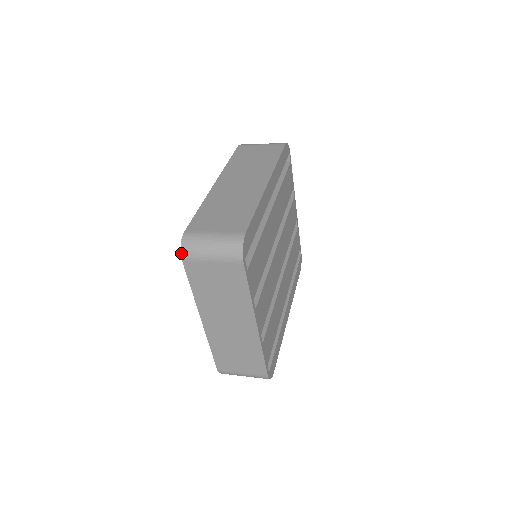
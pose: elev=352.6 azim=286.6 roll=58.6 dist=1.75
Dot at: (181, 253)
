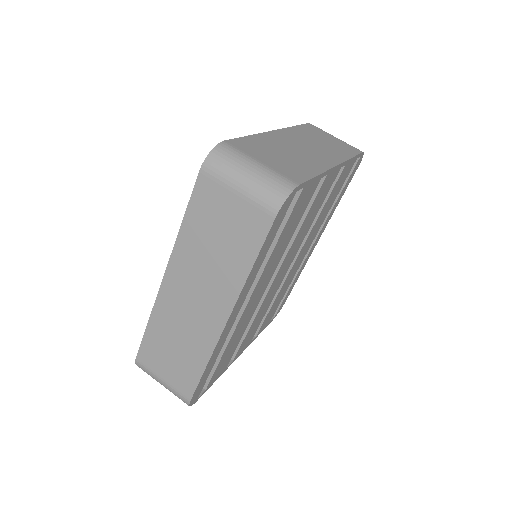
Dot at: occluded
